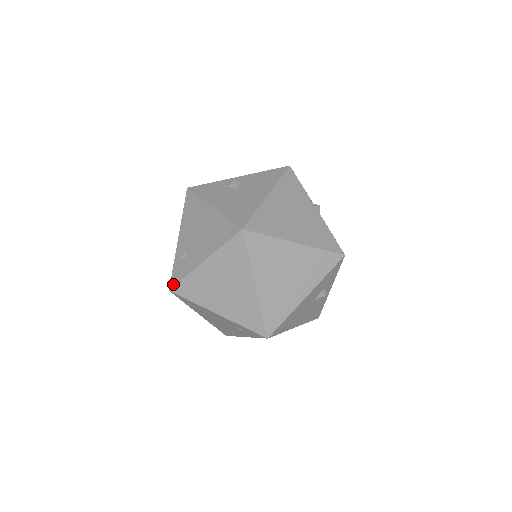
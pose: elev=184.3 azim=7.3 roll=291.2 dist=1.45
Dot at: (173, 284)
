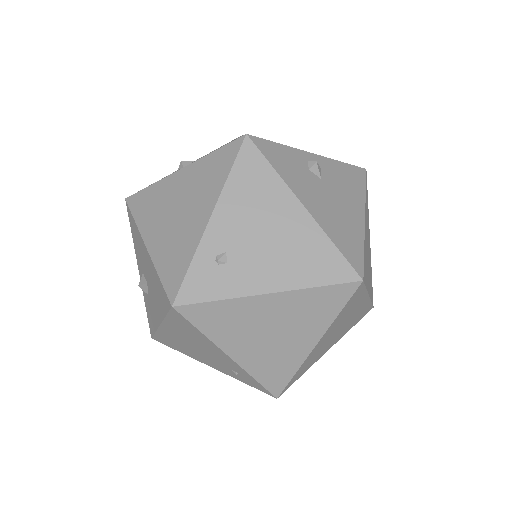
Dot at: (186, 300)
